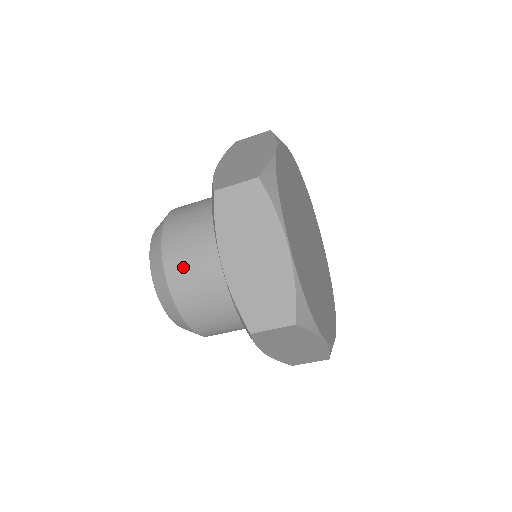
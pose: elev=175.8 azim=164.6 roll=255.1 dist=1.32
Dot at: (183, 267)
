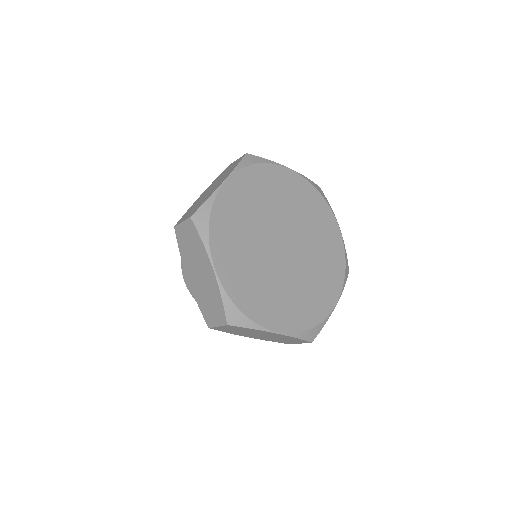
Dot at: occluded
